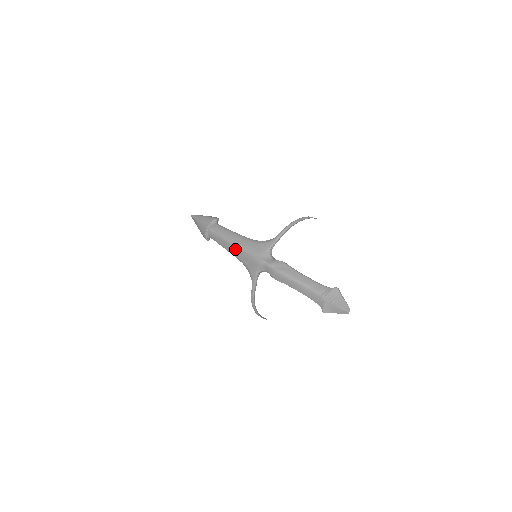
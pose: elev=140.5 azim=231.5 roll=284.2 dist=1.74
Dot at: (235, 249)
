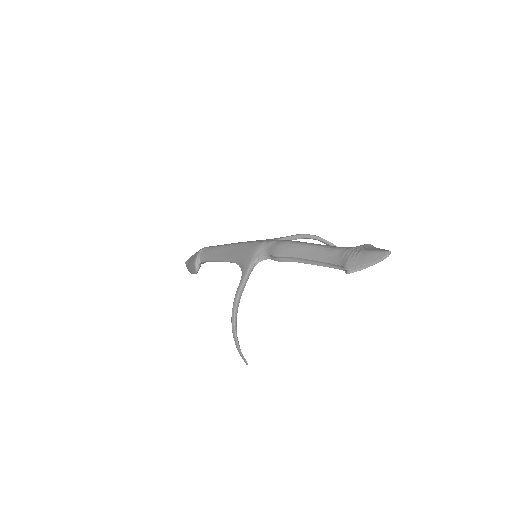
Dot at: (230, 249)
